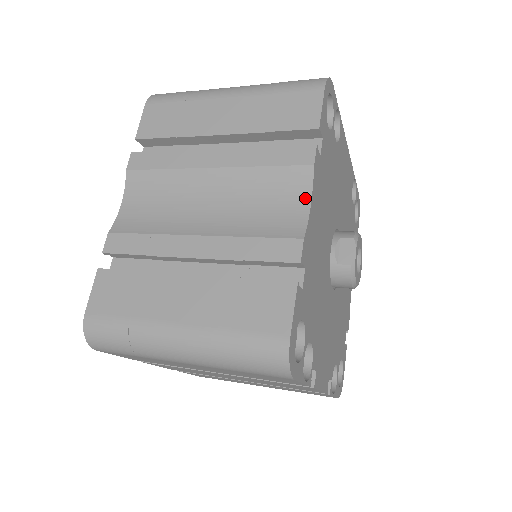
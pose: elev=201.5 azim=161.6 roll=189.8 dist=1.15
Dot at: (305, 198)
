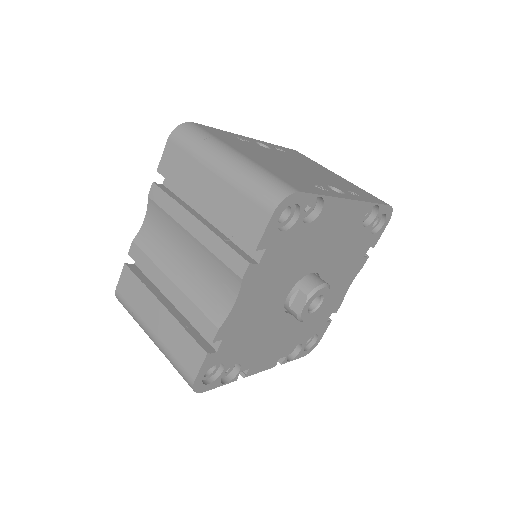
Dot at: (233, 297)
